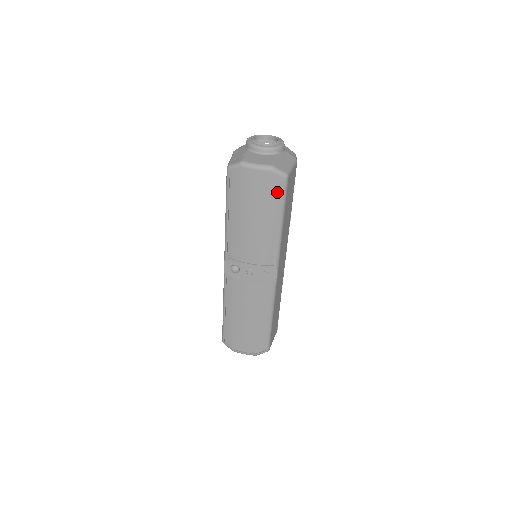
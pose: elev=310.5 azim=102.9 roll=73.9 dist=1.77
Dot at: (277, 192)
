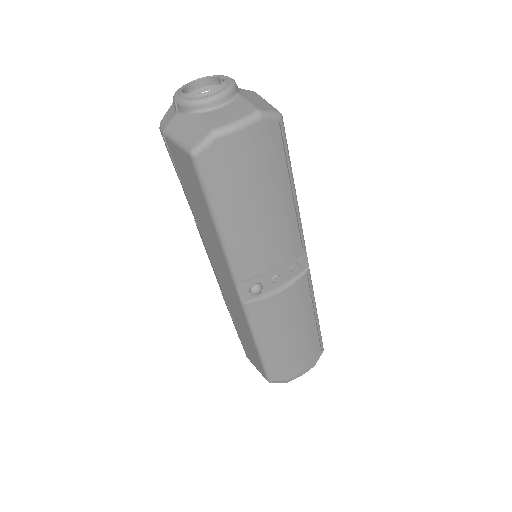
Dot at: (277, 147)
